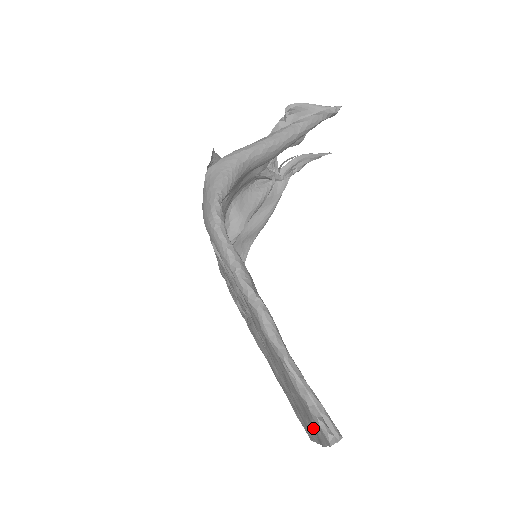
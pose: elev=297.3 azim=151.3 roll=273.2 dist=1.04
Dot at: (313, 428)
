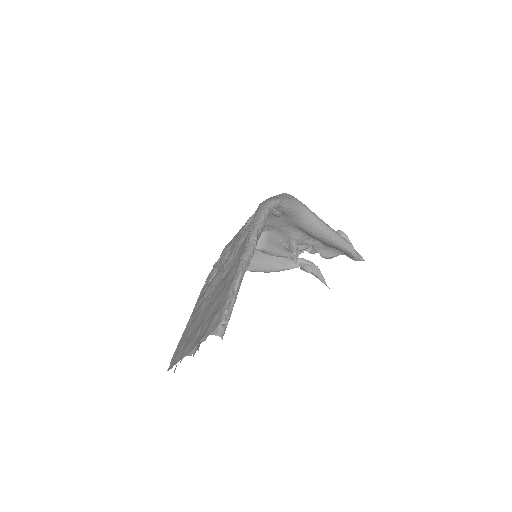
Dot at: (205, 329)
